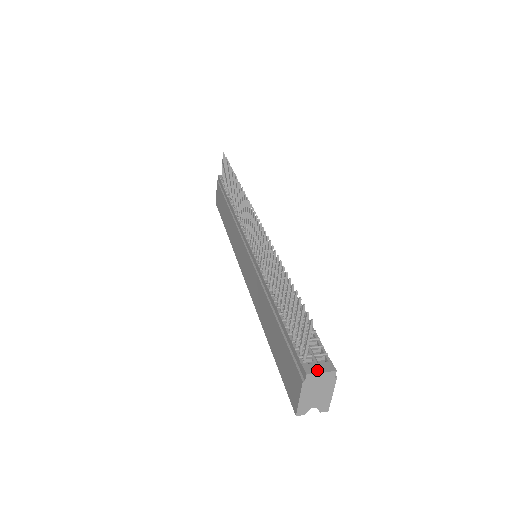
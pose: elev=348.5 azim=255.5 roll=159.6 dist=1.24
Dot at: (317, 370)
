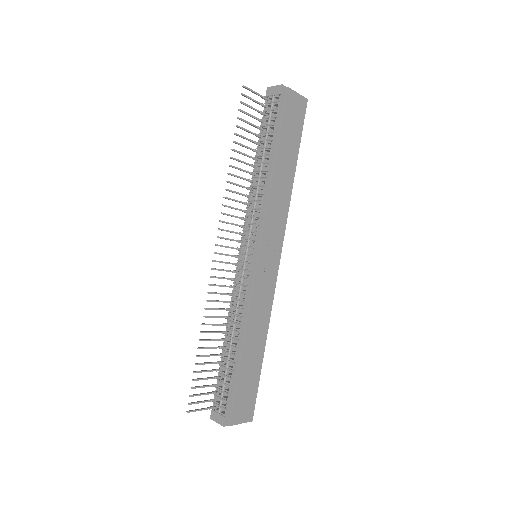
Dot at: (215, 419)
